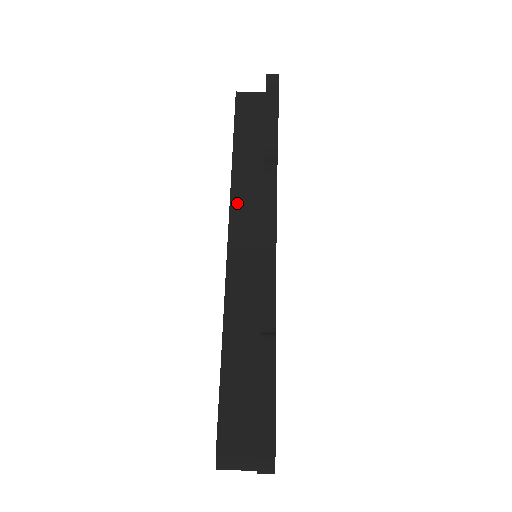
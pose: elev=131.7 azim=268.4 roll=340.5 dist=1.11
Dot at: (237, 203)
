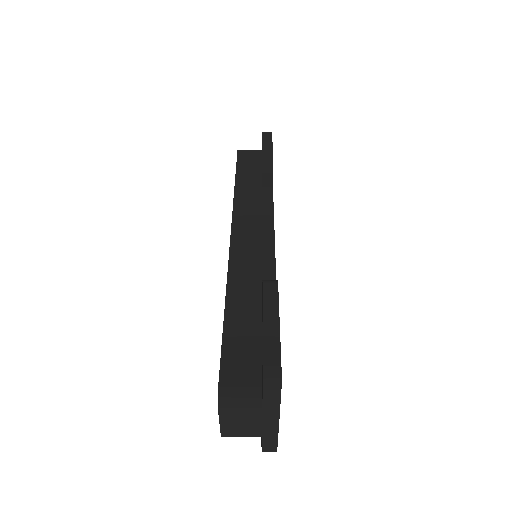
Dot at: (239, 209)
